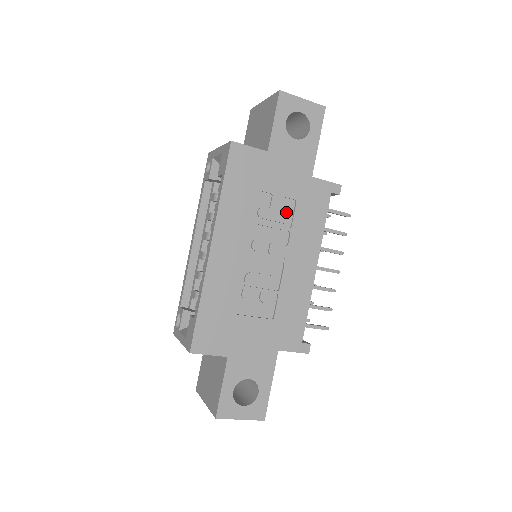
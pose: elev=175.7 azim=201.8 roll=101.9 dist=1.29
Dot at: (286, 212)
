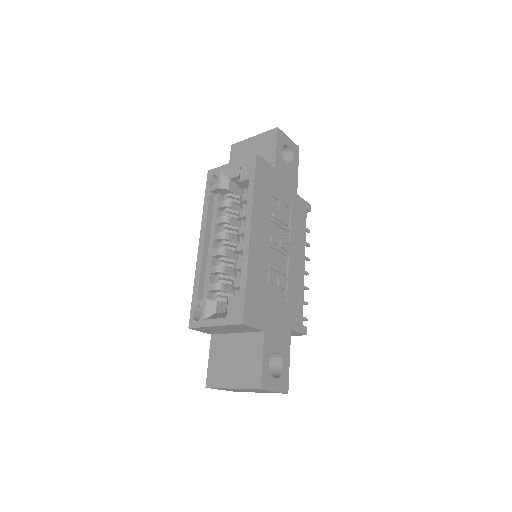
Dot at: (286, 217)
